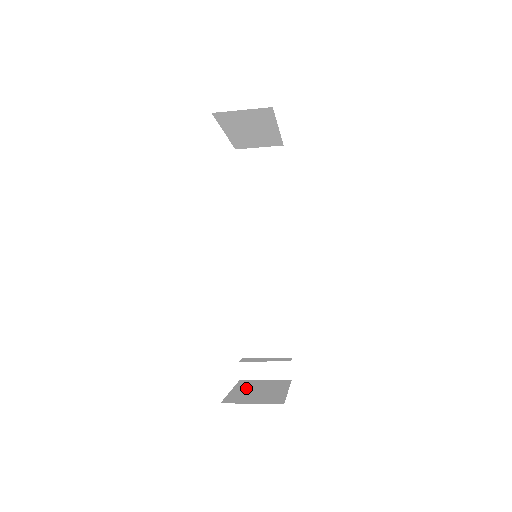
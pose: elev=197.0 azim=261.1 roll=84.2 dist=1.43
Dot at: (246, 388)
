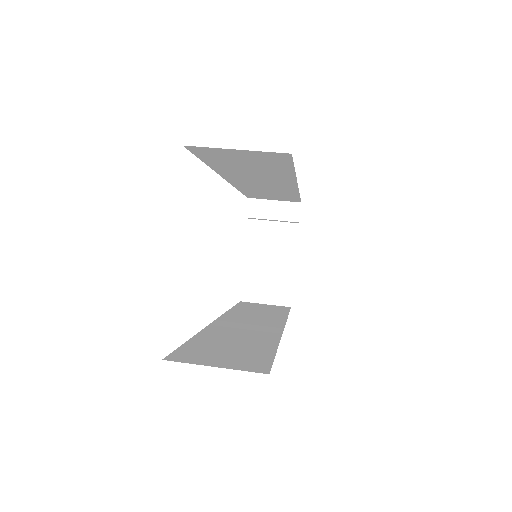
Dot at: (257, 254)
